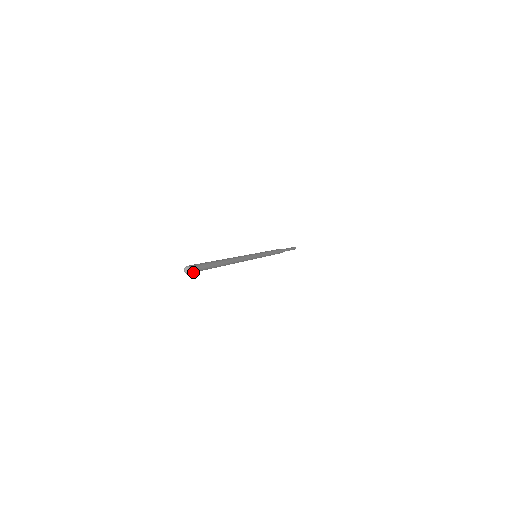
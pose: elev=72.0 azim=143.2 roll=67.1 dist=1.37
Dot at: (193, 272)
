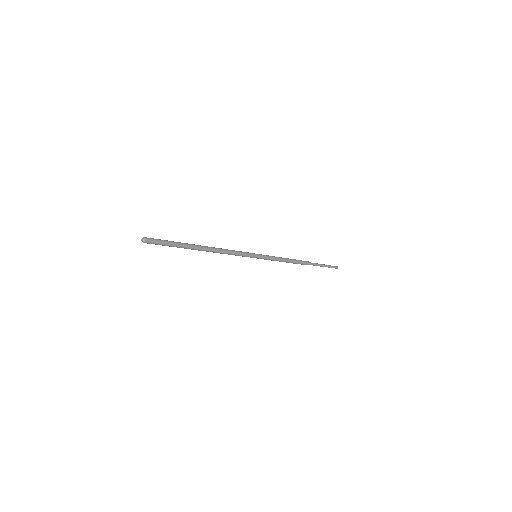
Dot at: (150, 243)
